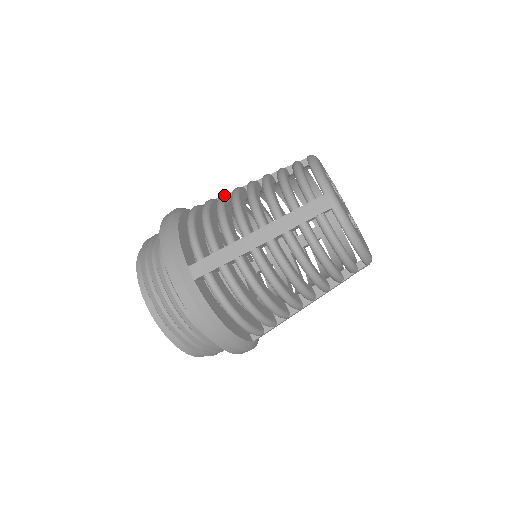
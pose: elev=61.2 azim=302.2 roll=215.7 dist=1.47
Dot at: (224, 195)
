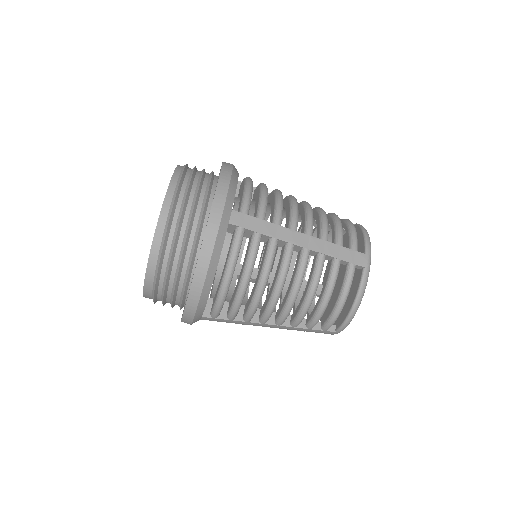
Dot at: occluded
